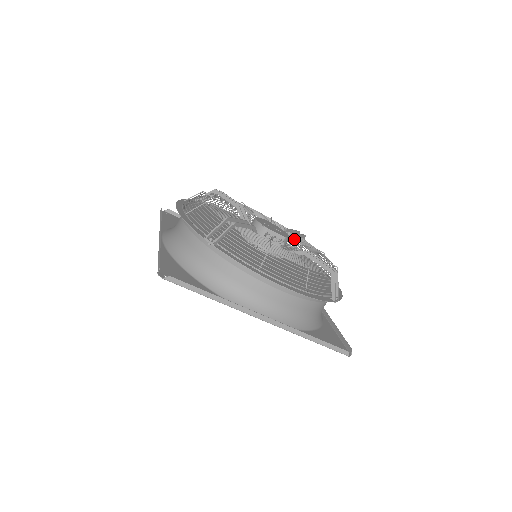
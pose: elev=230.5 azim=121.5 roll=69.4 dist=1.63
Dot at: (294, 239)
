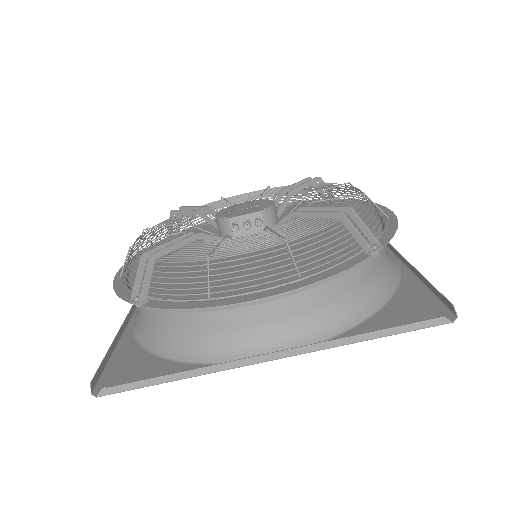
Dot at: occluded
